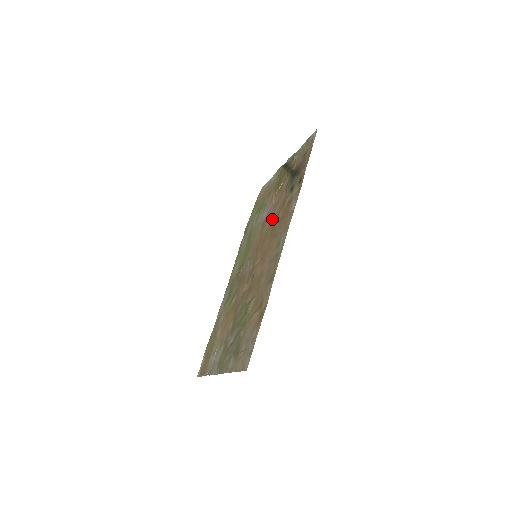
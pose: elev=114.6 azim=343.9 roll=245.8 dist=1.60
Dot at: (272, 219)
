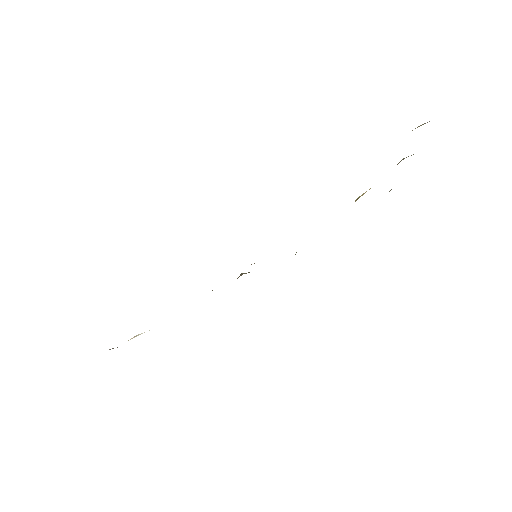
Dot at: occluded
